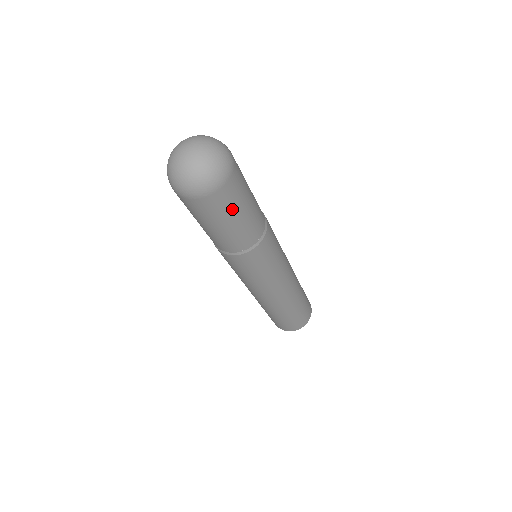
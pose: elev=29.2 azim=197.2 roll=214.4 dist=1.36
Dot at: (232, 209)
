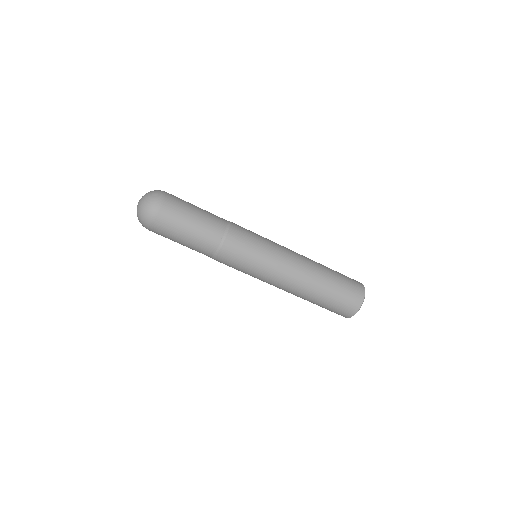
Dot at: (186, 204)
